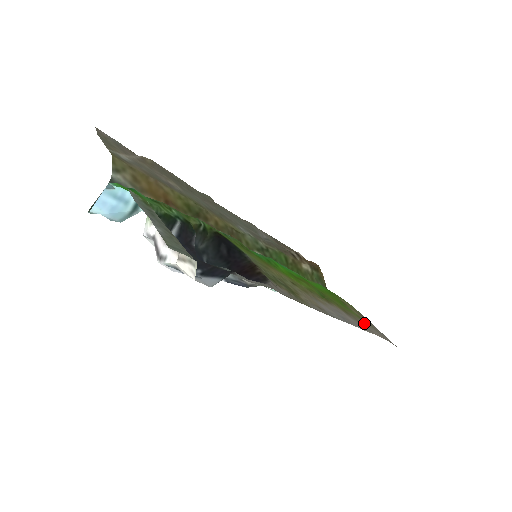
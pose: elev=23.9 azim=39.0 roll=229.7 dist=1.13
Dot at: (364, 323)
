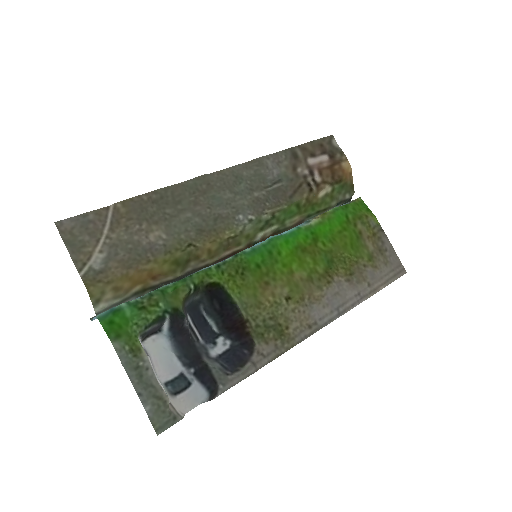
Dot at: (371, 271)
